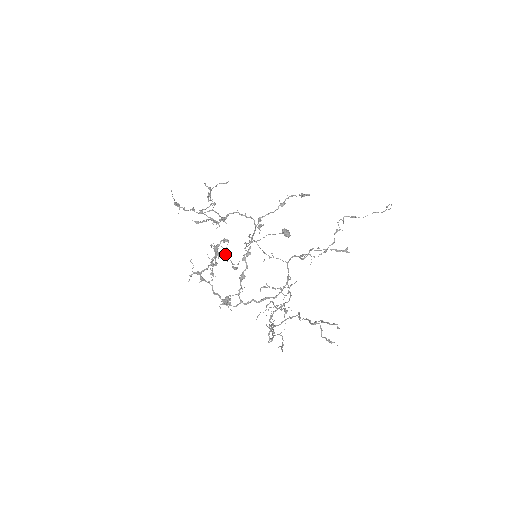
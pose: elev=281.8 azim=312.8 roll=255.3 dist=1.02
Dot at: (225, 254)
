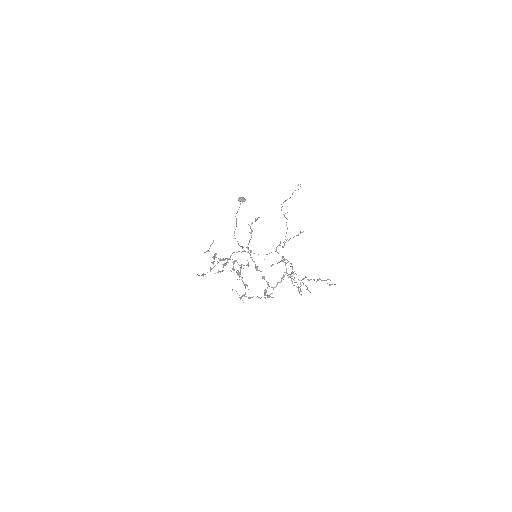
Dot at: occluded
